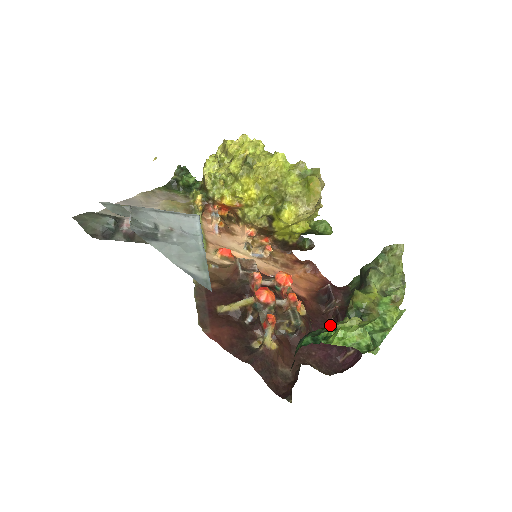
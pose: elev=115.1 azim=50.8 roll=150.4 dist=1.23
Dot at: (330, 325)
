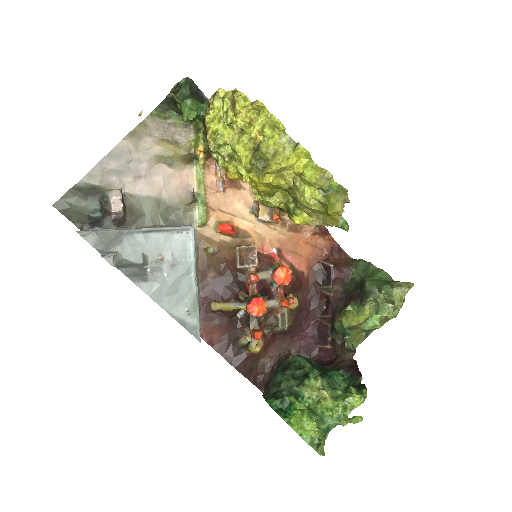
Dot at: (301, 388)
